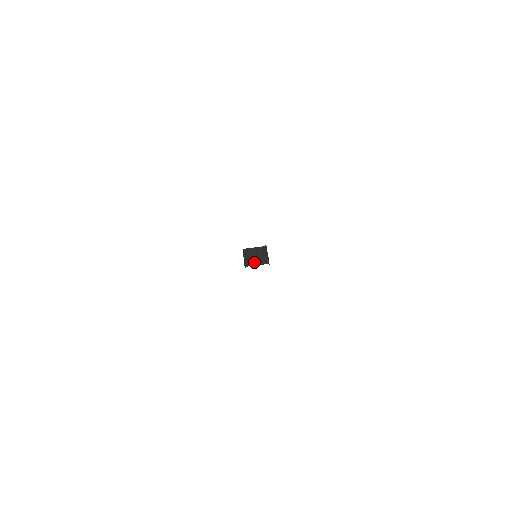
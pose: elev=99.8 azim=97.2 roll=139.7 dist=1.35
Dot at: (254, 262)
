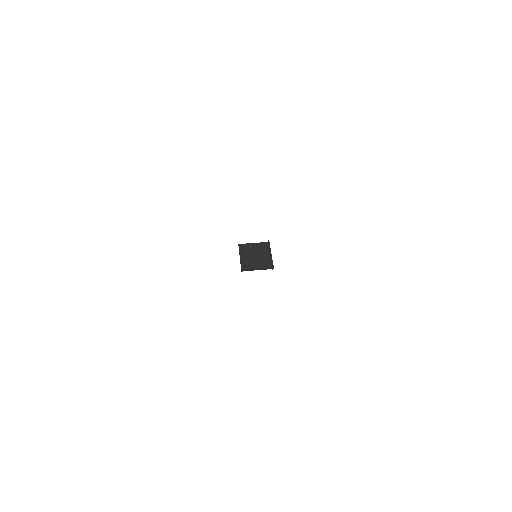
Dot at: (254, 266)
